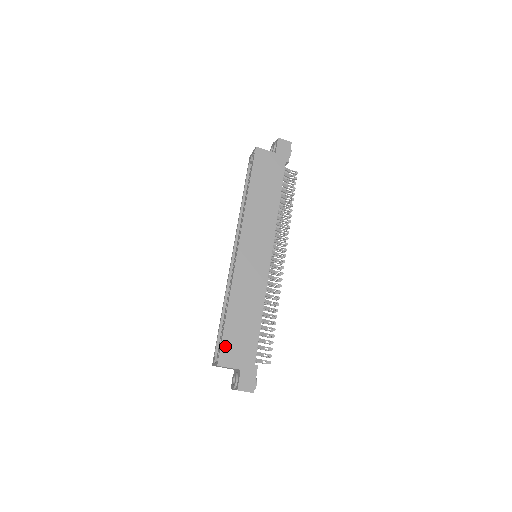
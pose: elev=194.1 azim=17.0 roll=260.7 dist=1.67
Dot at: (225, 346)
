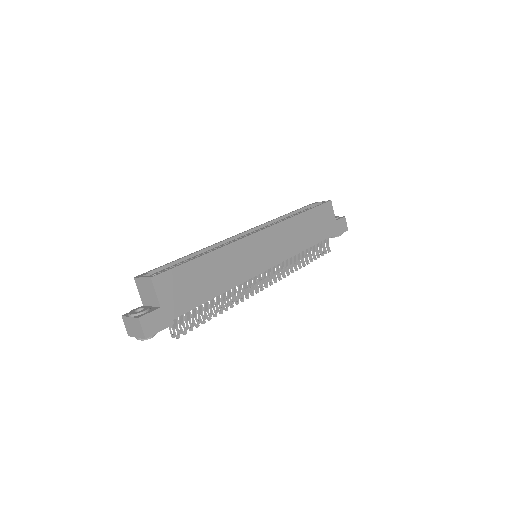
Dot at: (174, 274)
